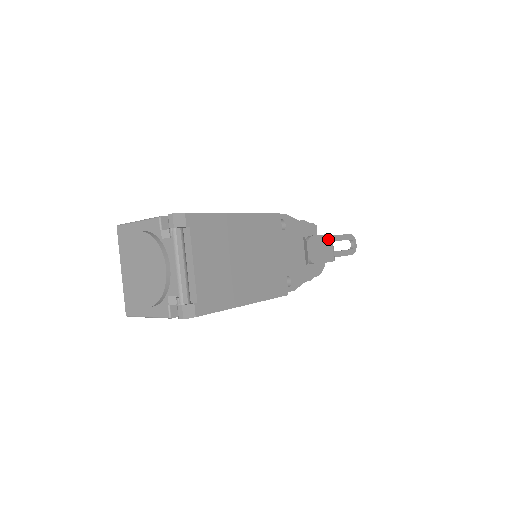
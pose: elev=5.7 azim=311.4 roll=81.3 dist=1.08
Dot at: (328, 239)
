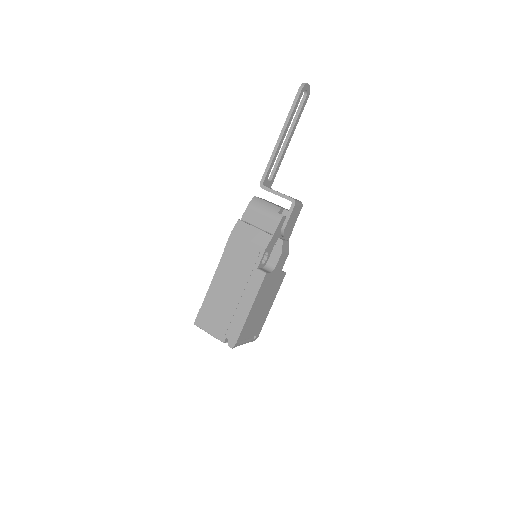
Dot at: (294, 210)
